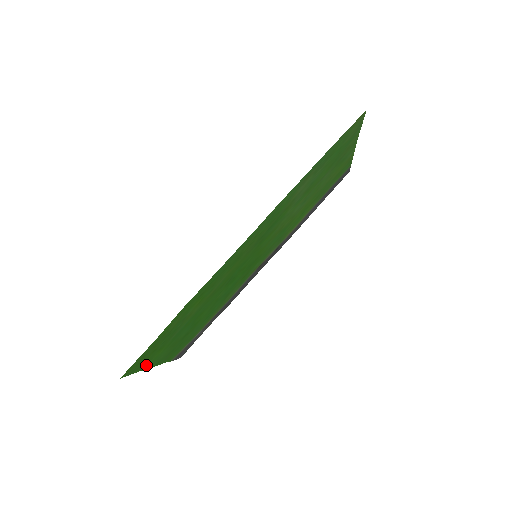
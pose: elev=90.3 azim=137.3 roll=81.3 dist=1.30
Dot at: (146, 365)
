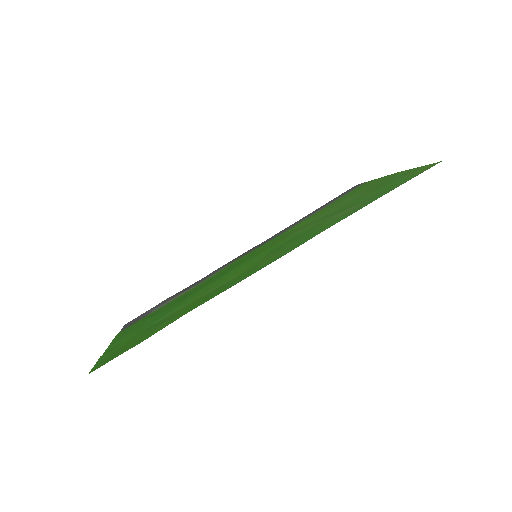
Dot at: occluded
